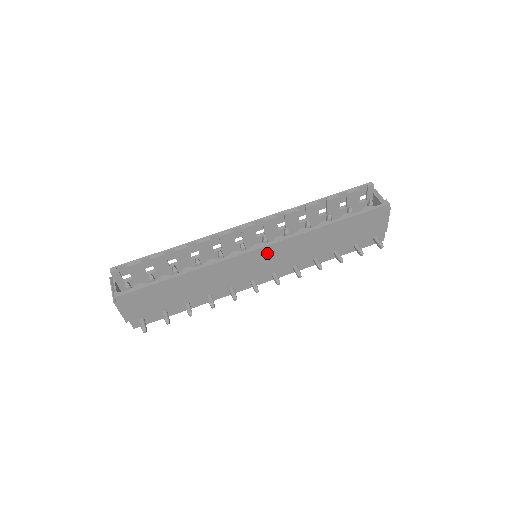
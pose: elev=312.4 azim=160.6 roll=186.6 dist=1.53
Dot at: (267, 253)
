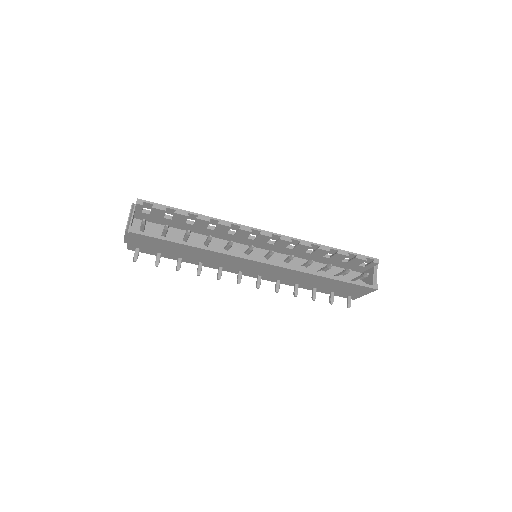
Dot at: (266, 267)
